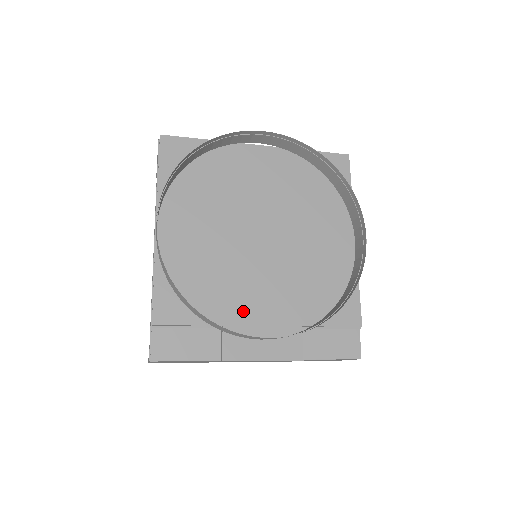
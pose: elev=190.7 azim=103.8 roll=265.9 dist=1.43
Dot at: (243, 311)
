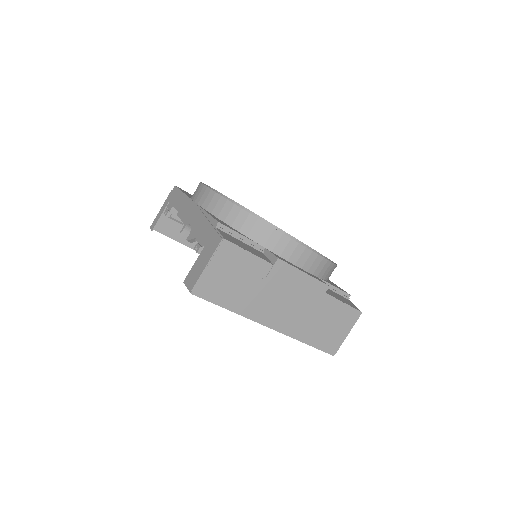
Dot at: occluded
